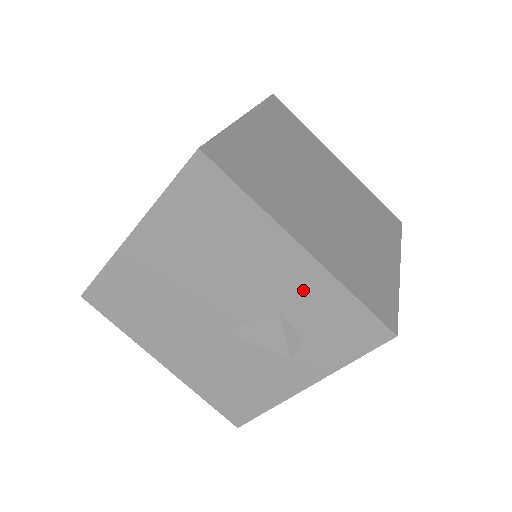
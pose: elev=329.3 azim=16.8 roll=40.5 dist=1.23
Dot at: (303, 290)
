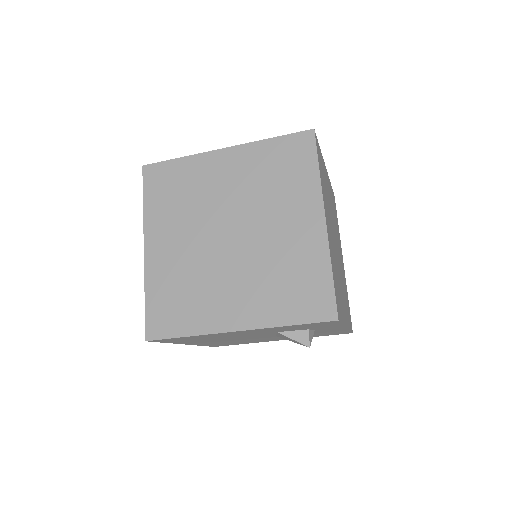
Dot at: (269, 330)
